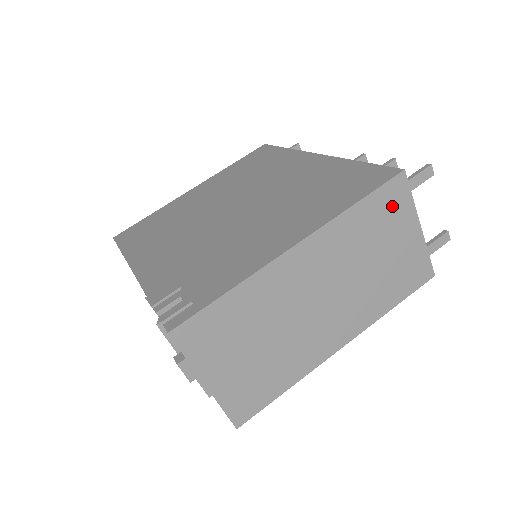
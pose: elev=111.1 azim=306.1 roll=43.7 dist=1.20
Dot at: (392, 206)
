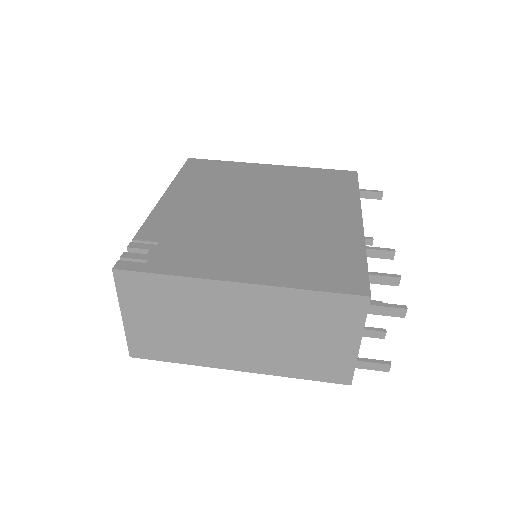
Dot at: (342, 313)
